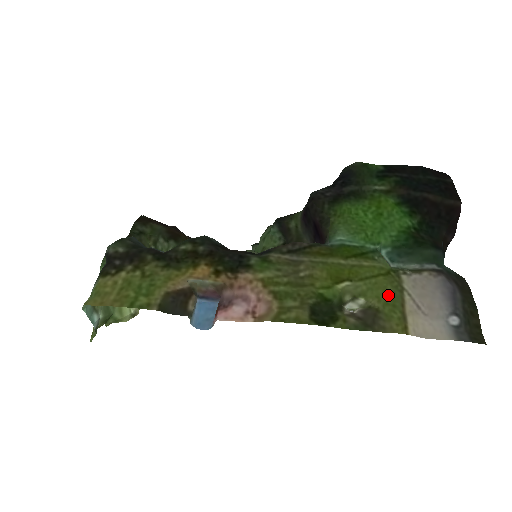
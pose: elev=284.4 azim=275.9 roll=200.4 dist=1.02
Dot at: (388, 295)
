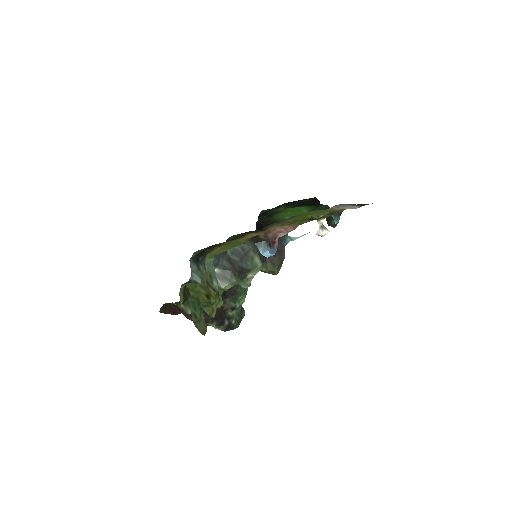
Dot at: (328, 211)
